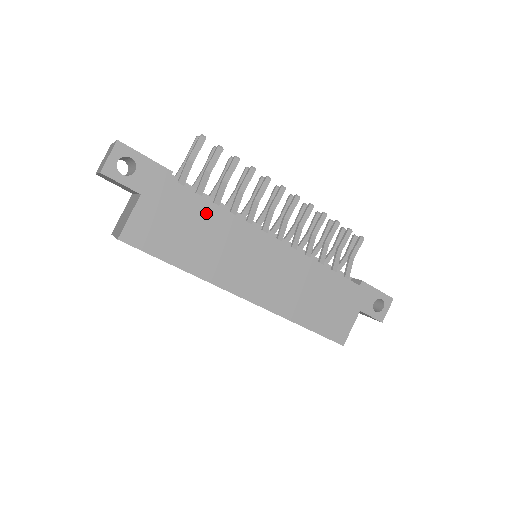
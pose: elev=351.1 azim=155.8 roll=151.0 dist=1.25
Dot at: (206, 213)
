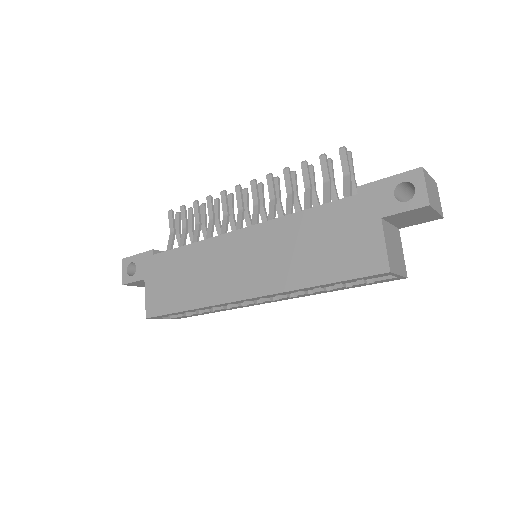
Dot at: (183, 257)
